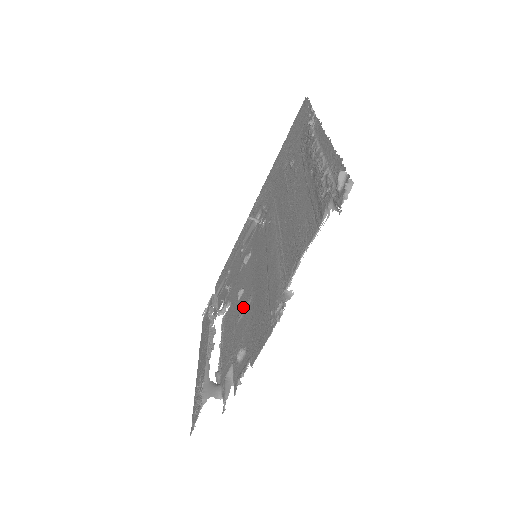
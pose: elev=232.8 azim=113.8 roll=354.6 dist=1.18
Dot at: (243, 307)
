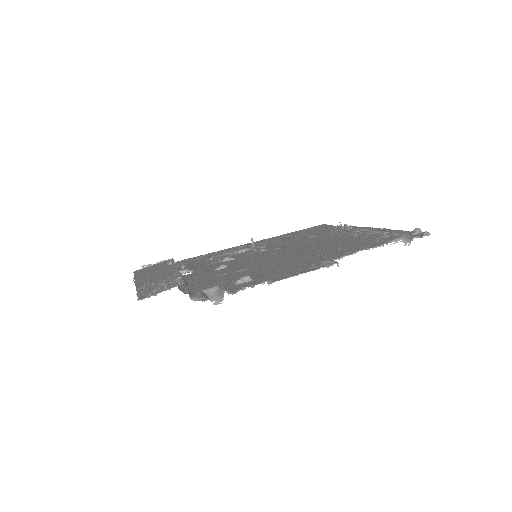
Dot at: (233, 270)
